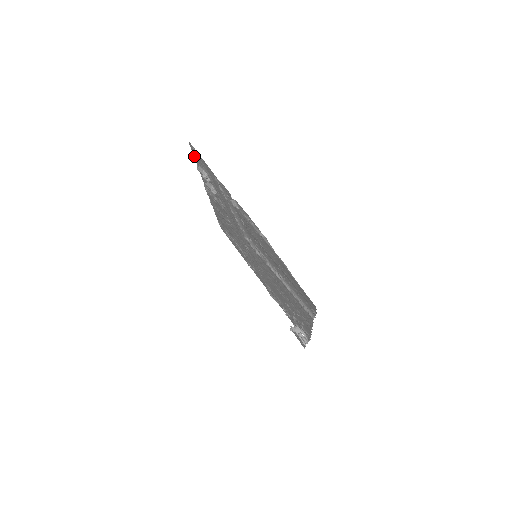
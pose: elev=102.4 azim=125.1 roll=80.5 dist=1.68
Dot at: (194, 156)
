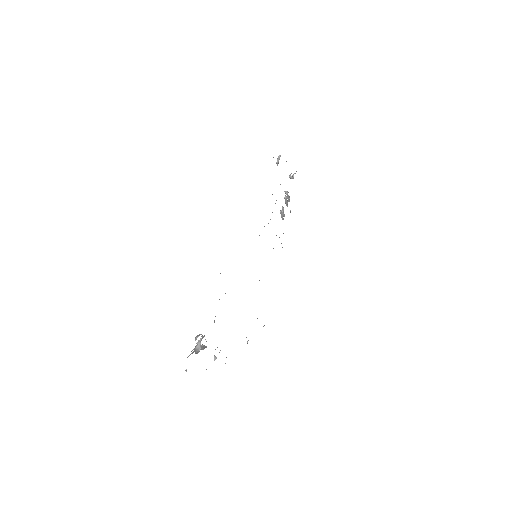
Dot at: occluded
